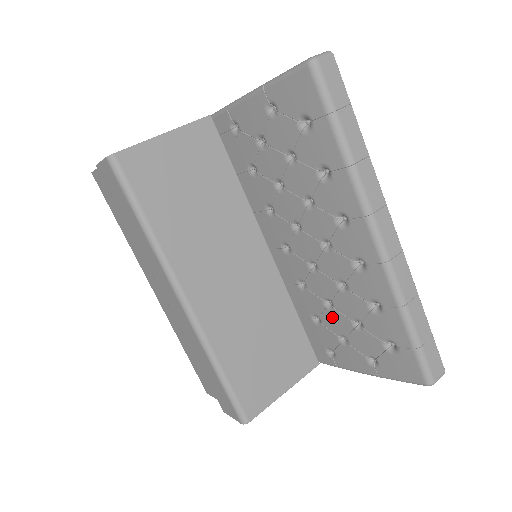
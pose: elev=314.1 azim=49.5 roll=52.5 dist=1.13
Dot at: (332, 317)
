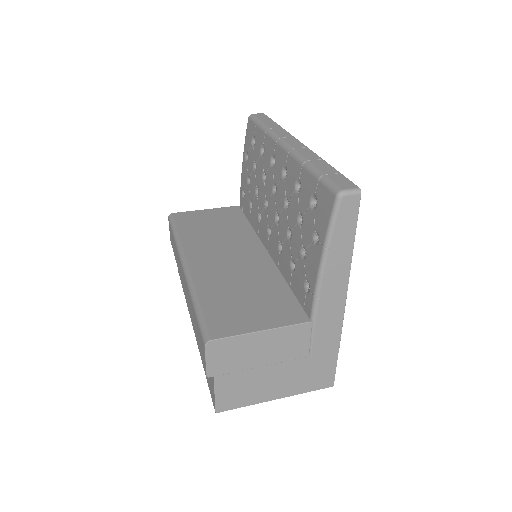
Dot at: (293, 242)
